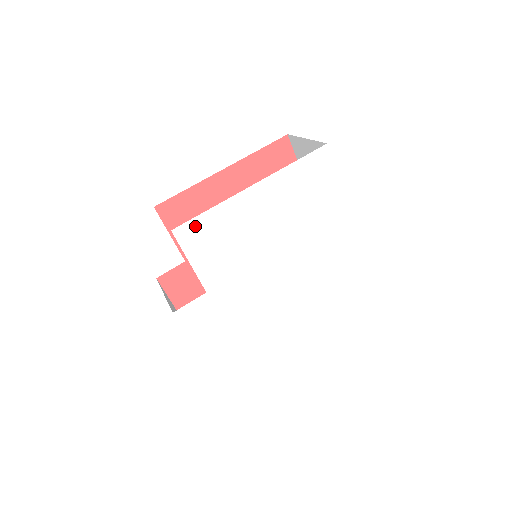
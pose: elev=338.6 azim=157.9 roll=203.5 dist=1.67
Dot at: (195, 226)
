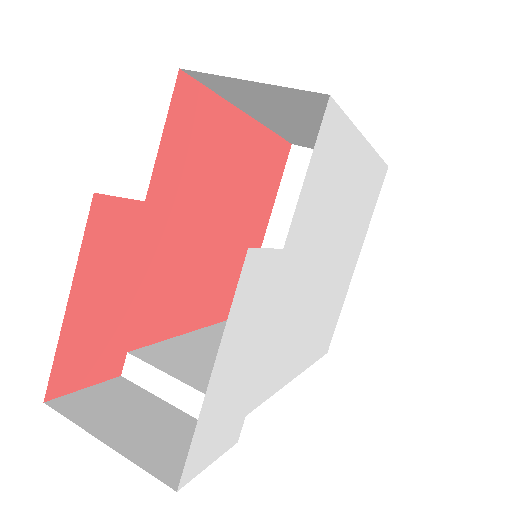
Dot at: (336, 124)
